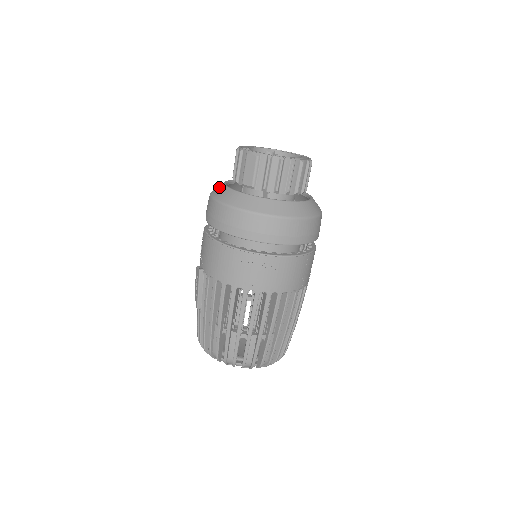
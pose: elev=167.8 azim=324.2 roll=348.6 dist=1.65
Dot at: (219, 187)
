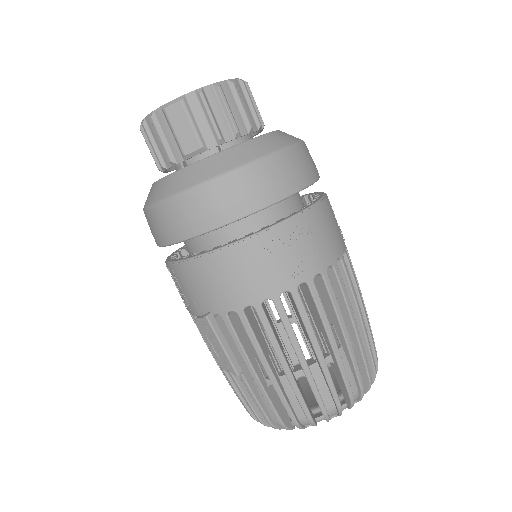
Dot at: (152, 190)
